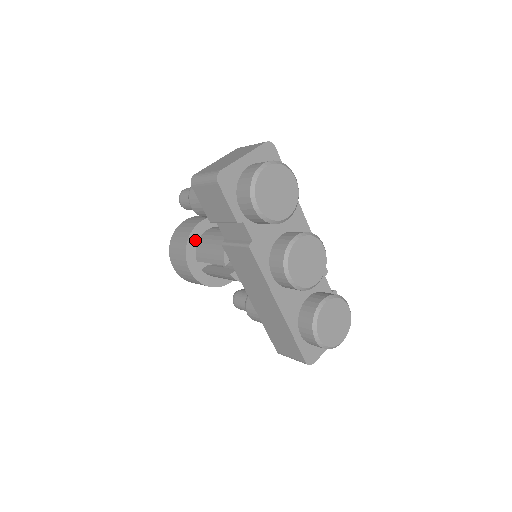
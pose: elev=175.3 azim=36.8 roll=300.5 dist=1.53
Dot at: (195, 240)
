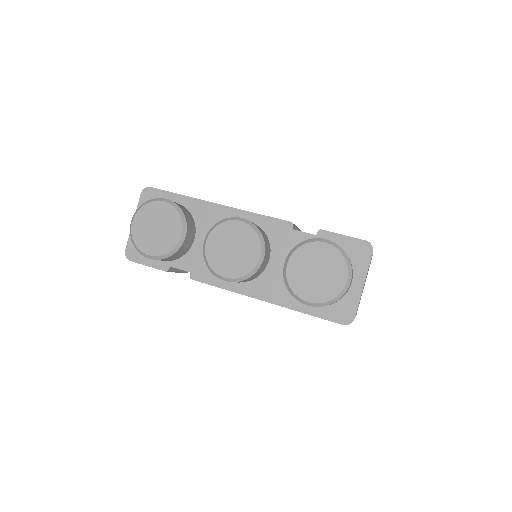
Dot at: occluded
